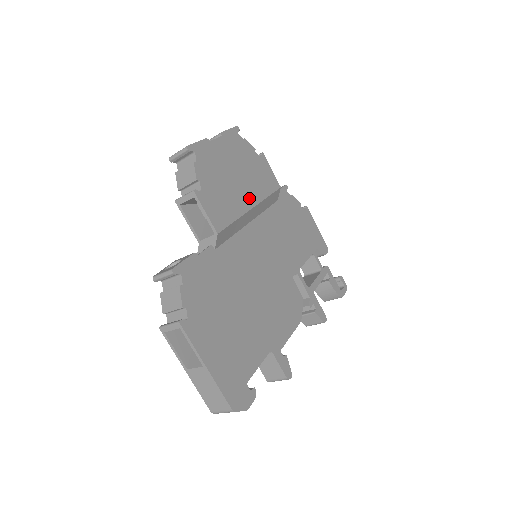
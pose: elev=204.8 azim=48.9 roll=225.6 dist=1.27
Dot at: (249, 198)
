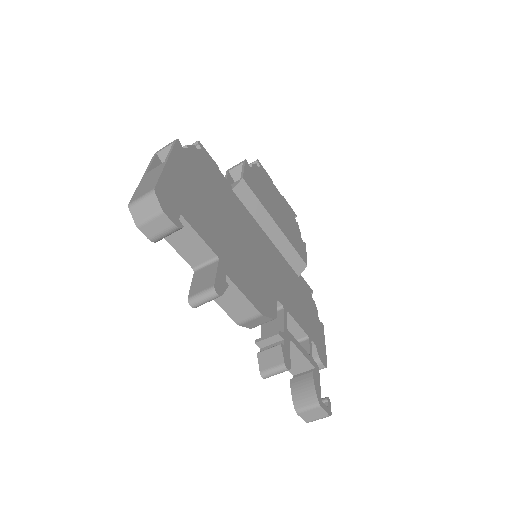
Dot at: (278, 221)
